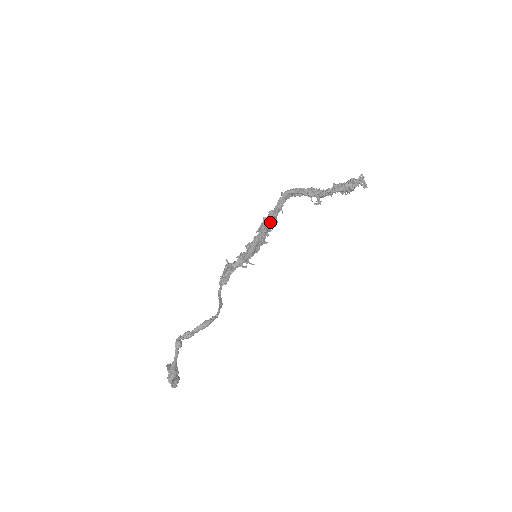
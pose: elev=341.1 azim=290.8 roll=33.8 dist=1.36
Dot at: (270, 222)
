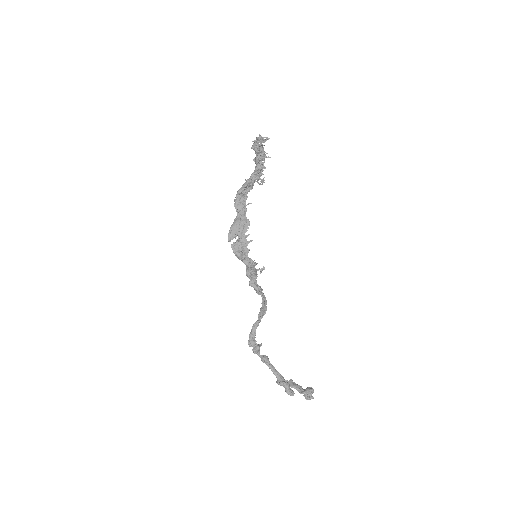
Dot at: (237, 226)
